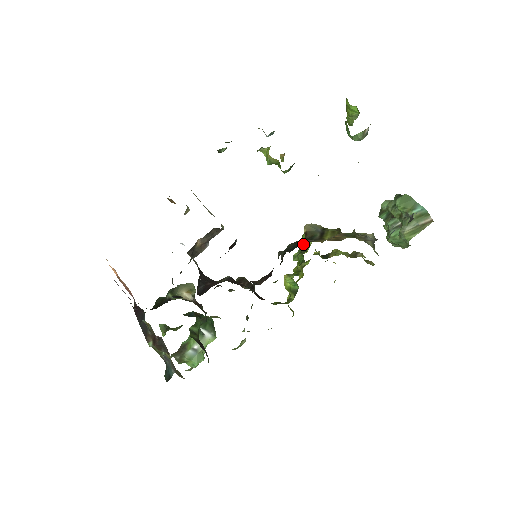
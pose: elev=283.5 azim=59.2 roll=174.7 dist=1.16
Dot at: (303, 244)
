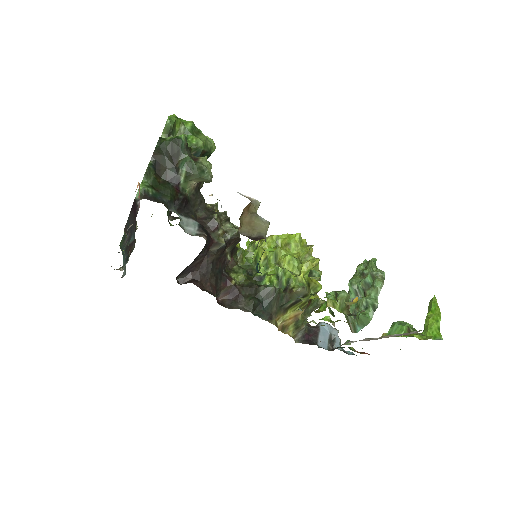
Dot at: (287, 282)
